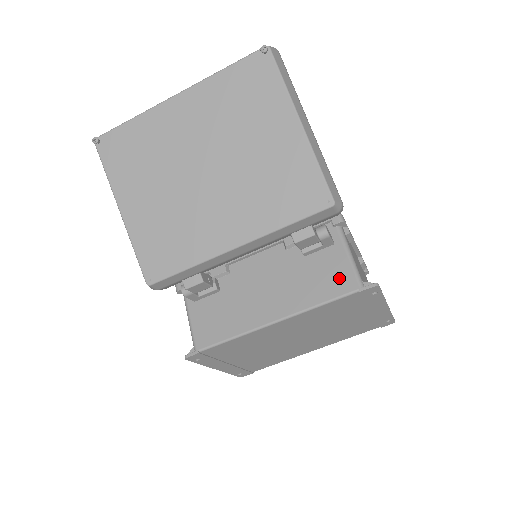
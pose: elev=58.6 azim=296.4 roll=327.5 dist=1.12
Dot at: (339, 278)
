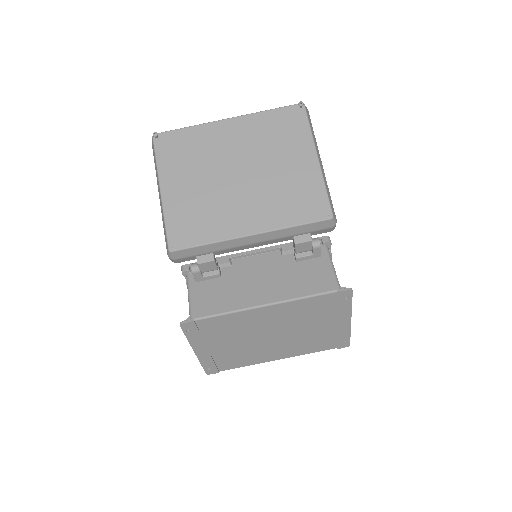
Dot at: (322, 280)
